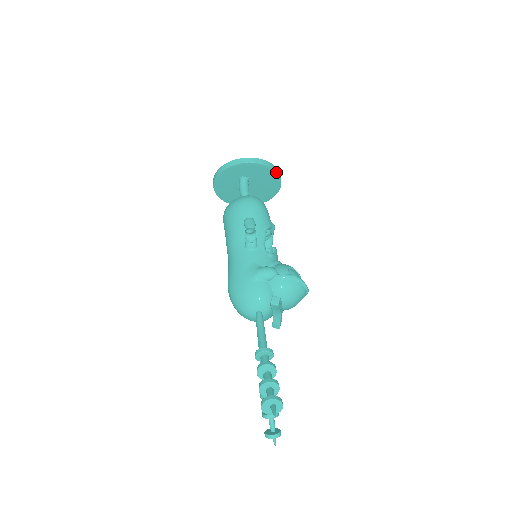
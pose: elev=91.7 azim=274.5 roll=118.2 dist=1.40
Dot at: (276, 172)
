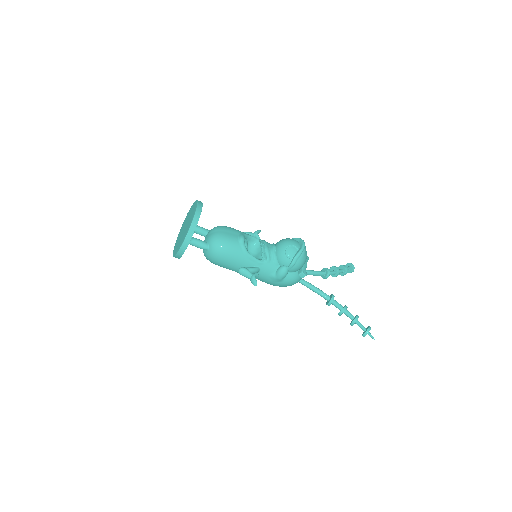
Dot at: occluded
